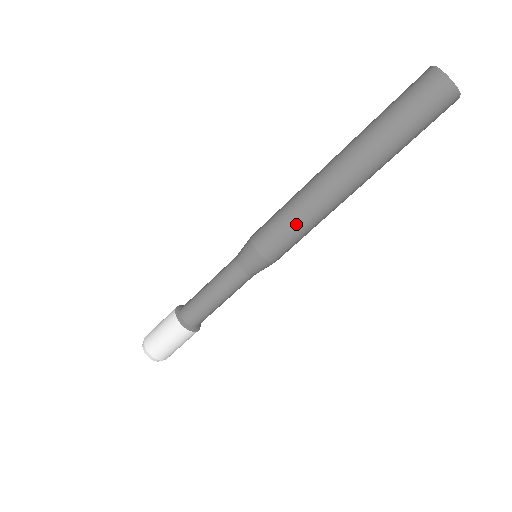
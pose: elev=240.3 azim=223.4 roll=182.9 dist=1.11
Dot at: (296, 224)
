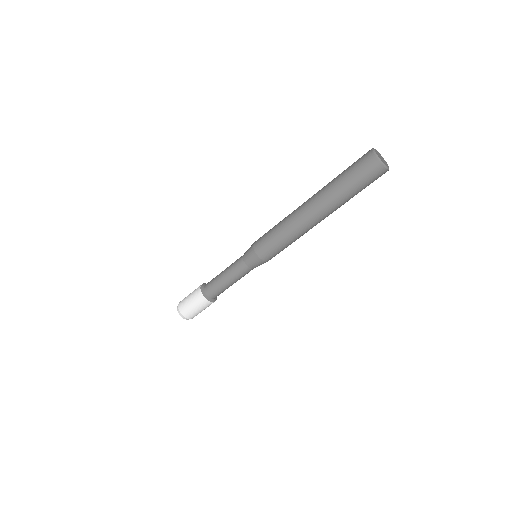
Dot at: (287, 243)
